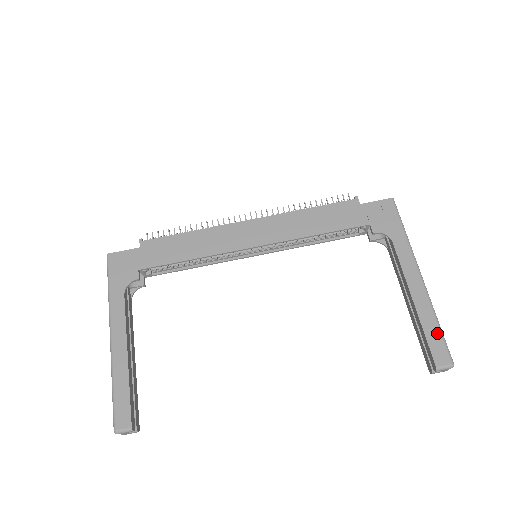
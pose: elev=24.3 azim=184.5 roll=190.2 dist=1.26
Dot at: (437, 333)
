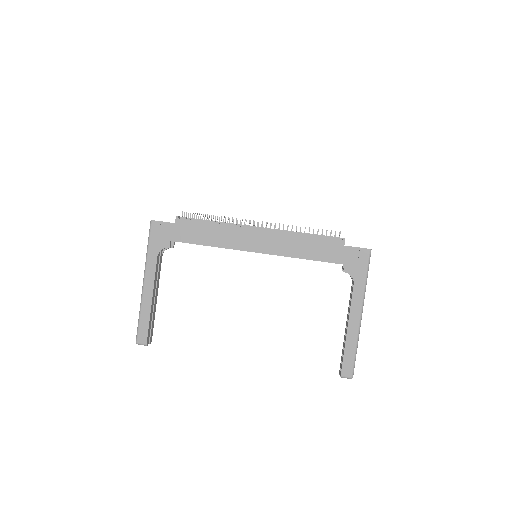
Dot at: (352, 356)
